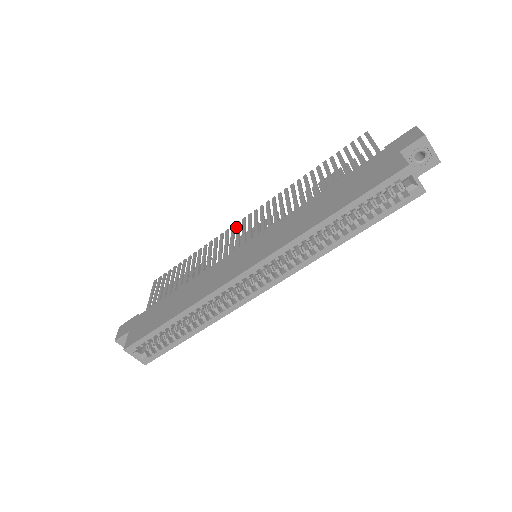
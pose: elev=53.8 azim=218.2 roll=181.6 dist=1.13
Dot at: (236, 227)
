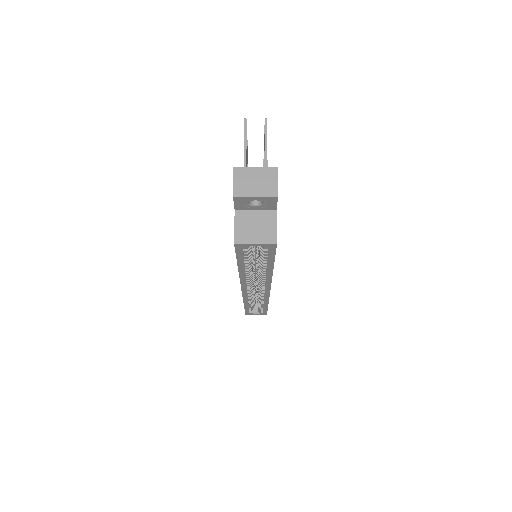
Dot at: occluded
